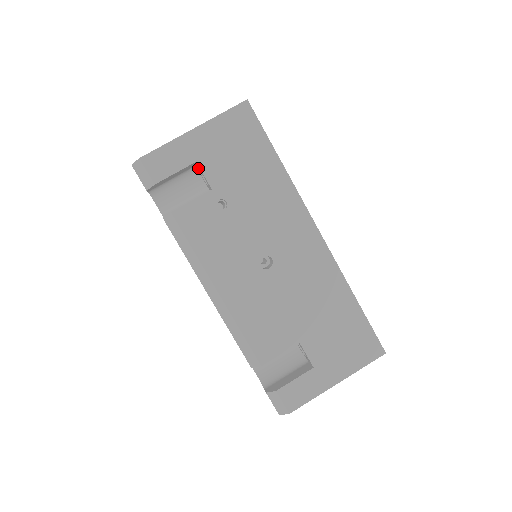
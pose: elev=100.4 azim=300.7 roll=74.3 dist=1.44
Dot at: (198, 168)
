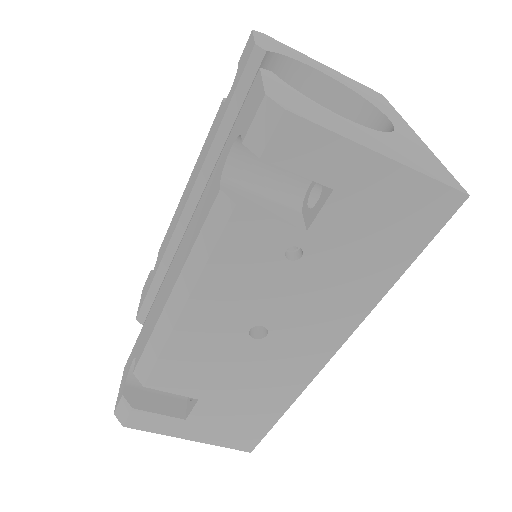
Dot at: occluded
